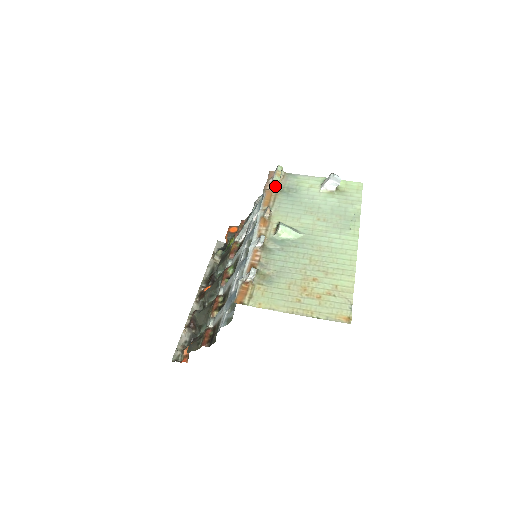
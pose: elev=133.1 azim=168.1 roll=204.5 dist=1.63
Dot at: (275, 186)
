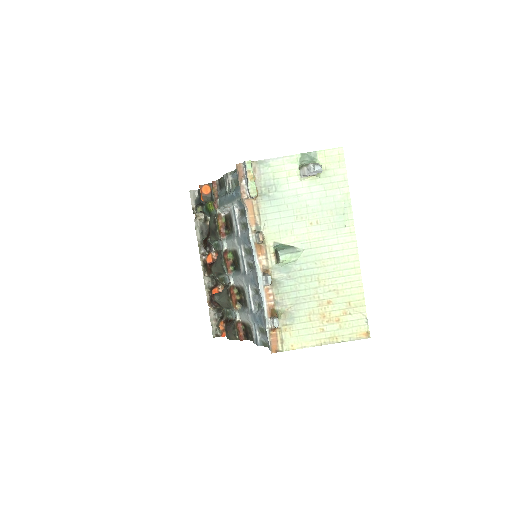
Dot at: (254, 197)
